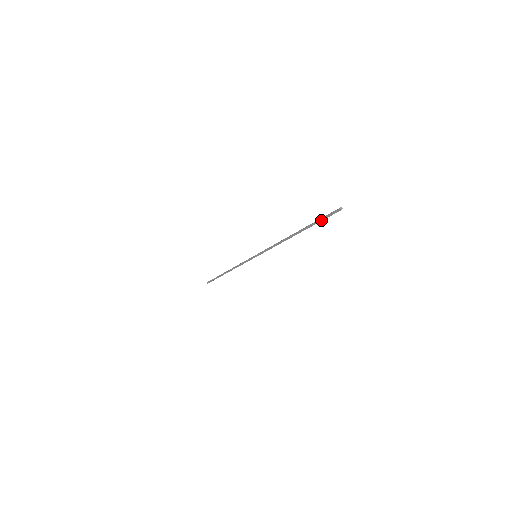
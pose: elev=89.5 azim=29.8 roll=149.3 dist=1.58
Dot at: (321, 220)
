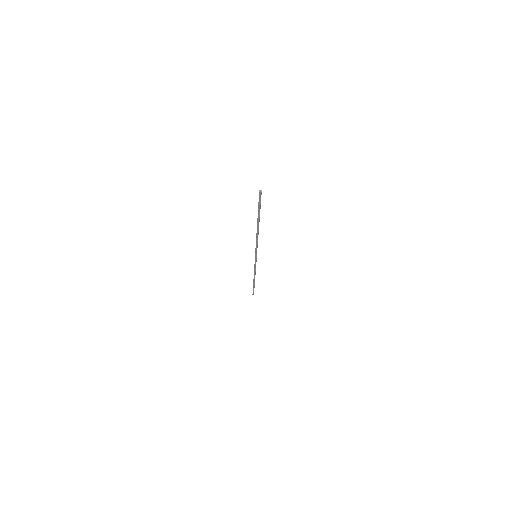
Dot at: (259, 207)
